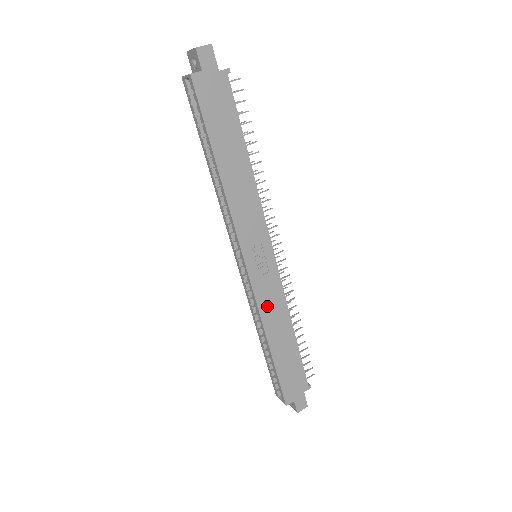
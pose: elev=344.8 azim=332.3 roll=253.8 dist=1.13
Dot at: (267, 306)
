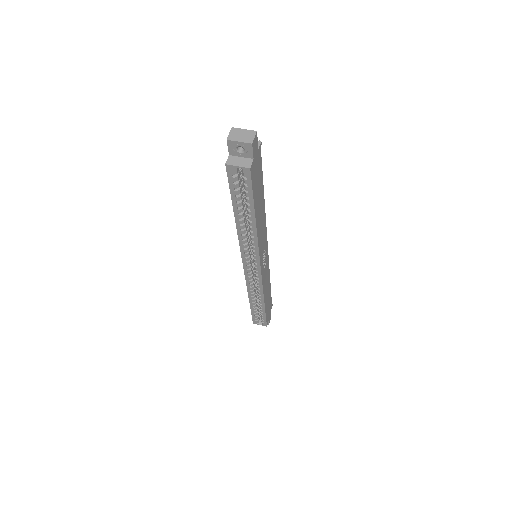
Dot at: (265, 283)
